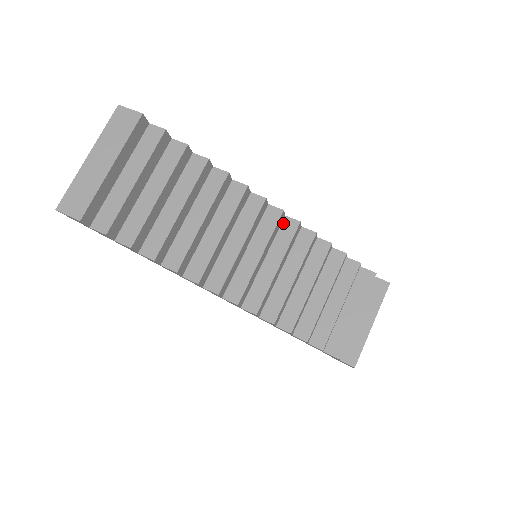
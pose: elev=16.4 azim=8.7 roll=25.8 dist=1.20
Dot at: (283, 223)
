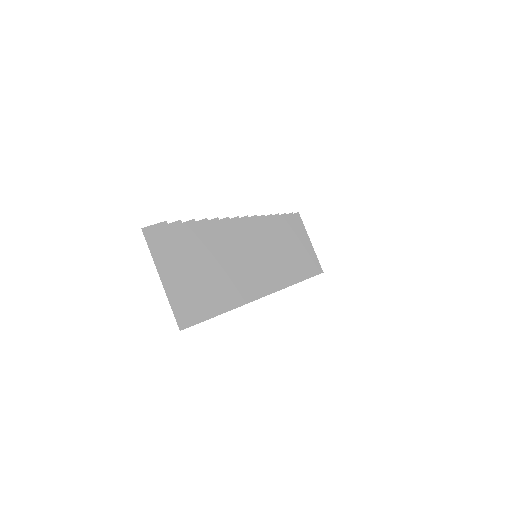
Dot at: occluded
